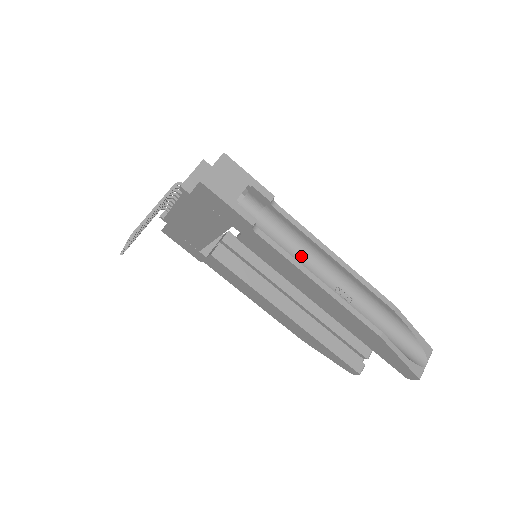
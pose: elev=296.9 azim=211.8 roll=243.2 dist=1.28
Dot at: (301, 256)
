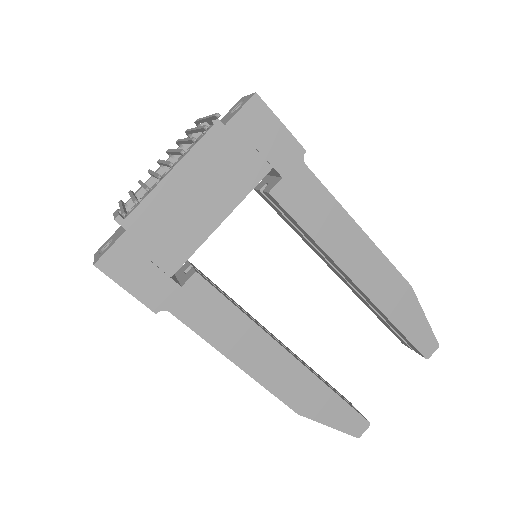
Dot at: occluded
